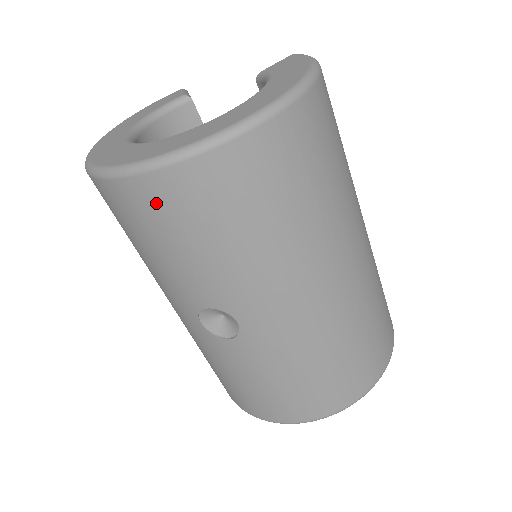
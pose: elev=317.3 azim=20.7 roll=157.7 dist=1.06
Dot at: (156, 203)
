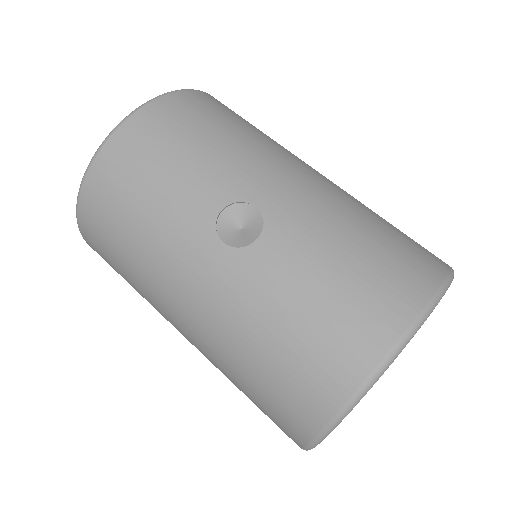
Dot at: (142, 135)
